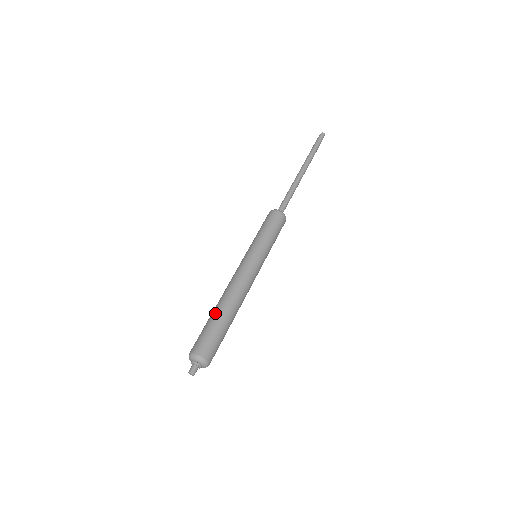
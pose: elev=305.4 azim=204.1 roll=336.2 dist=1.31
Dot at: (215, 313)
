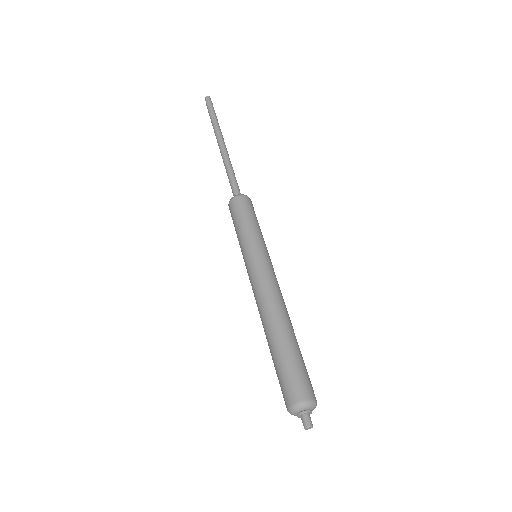
Dot at: (287, 340)
